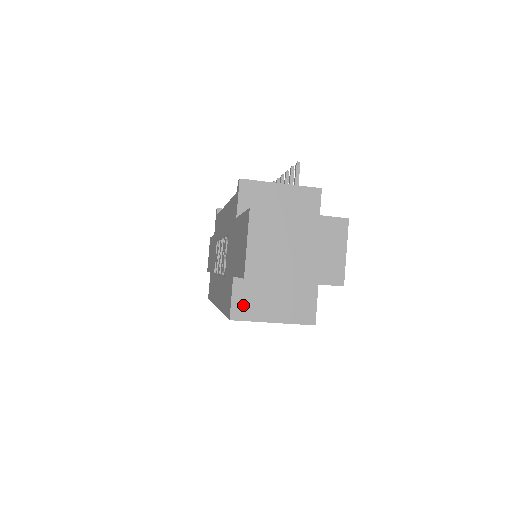
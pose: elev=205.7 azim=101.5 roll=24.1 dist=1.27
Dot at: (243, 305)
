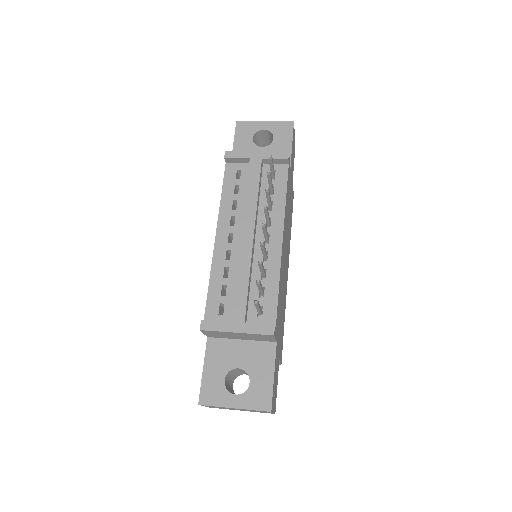
Dot at: occluded
